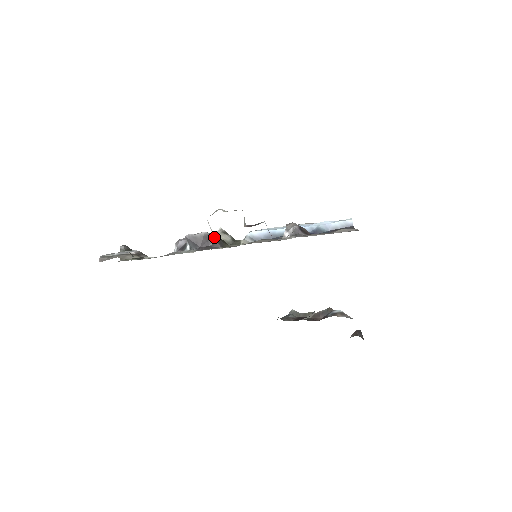
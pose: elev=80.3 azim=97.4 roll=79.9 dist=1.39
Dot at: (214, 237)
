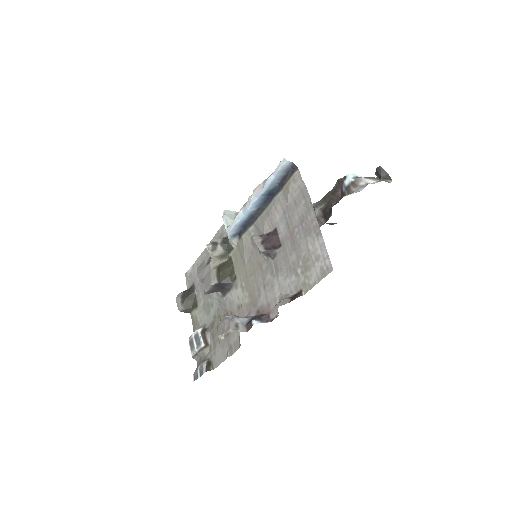
Dot at: (220, 284)
